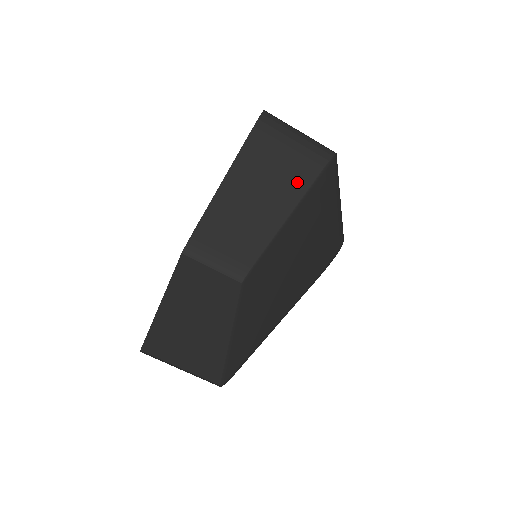
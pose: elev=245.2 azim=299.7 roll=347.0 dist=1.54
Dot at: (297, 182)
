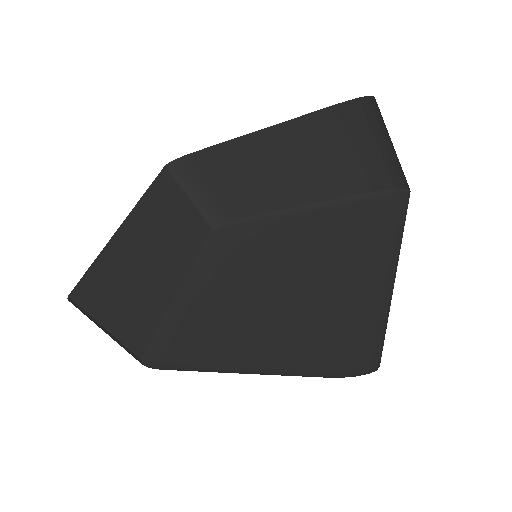
Dot at: (345, 184)
